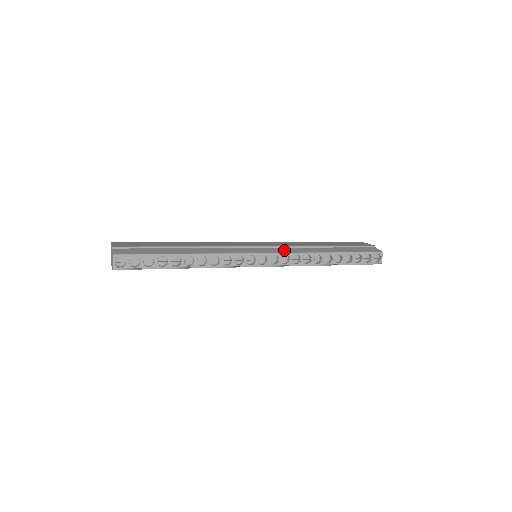
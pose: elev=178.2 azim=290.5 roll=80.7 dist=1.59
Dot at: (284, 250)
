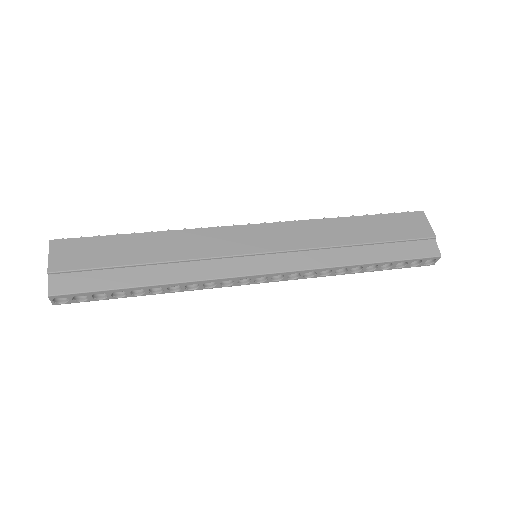
Dot at: (295, 262)
